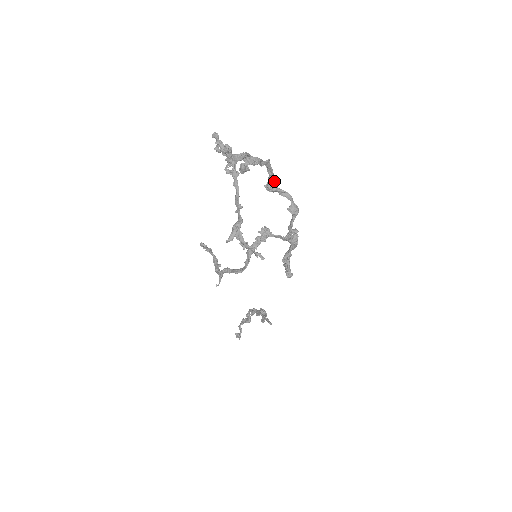
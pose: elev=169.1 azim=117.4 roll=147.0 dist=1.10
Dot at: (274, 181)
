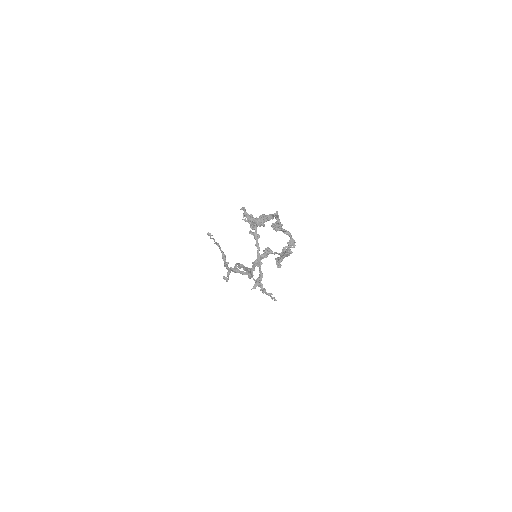
Dot at: (280, 226)
